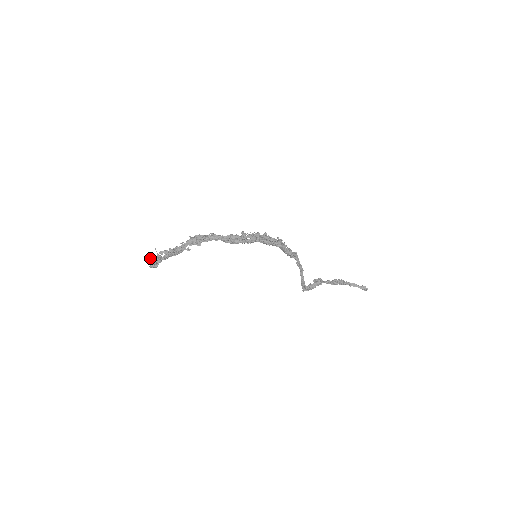
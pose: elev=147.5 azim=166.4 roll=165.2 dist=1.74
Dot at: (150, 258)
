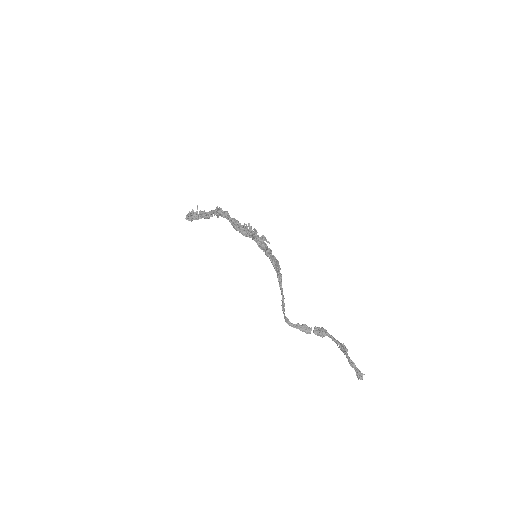
Dot at: (191, 211)
